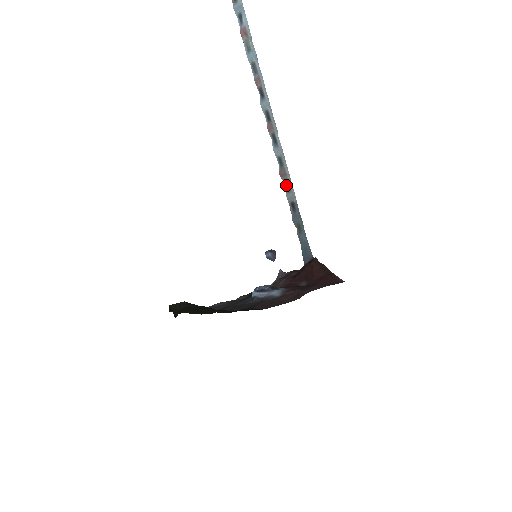
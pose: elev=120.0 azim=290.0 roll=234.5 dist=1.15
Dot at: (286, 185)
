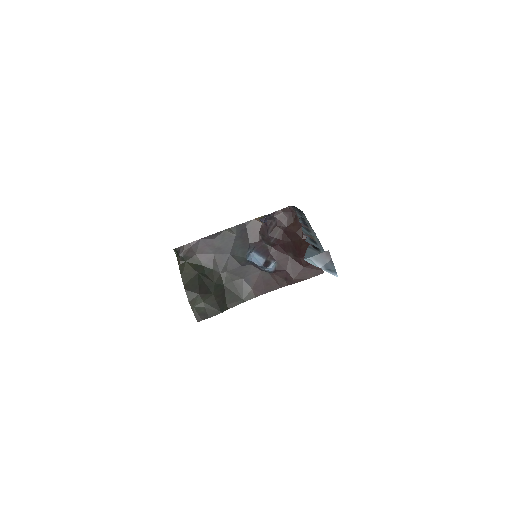
Dot at: (299, 212)
